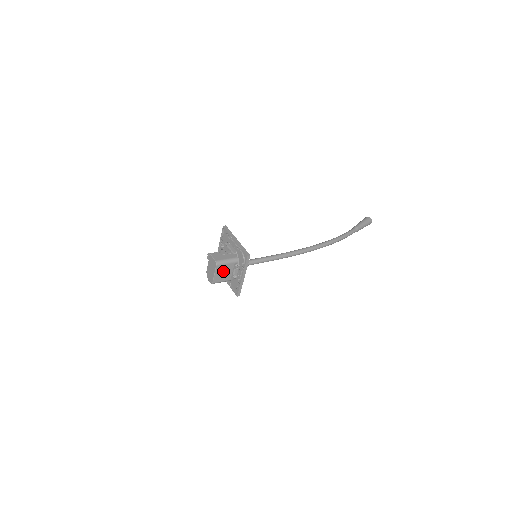
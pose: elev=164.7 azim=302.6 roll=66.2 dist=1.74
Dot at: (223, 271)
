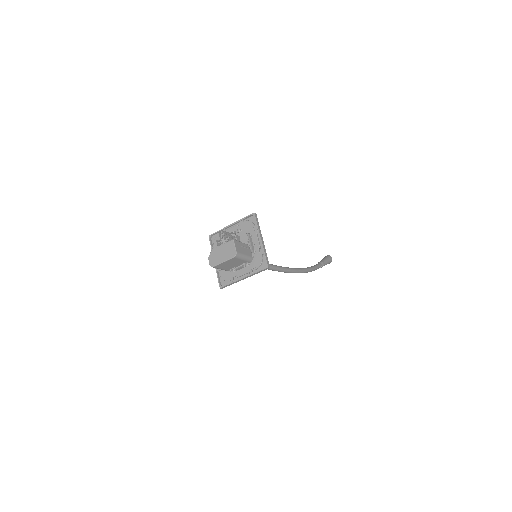
Dot at: (232, 263)
